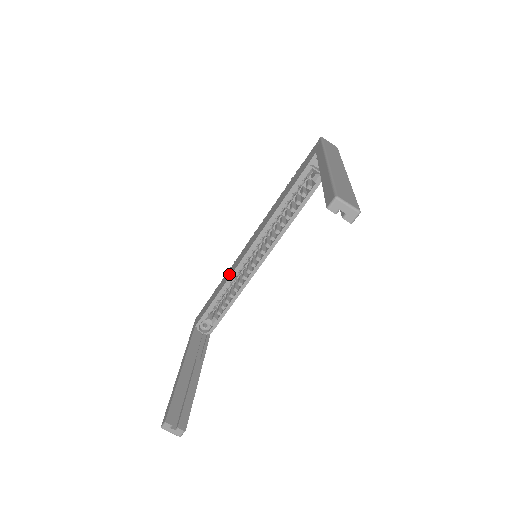
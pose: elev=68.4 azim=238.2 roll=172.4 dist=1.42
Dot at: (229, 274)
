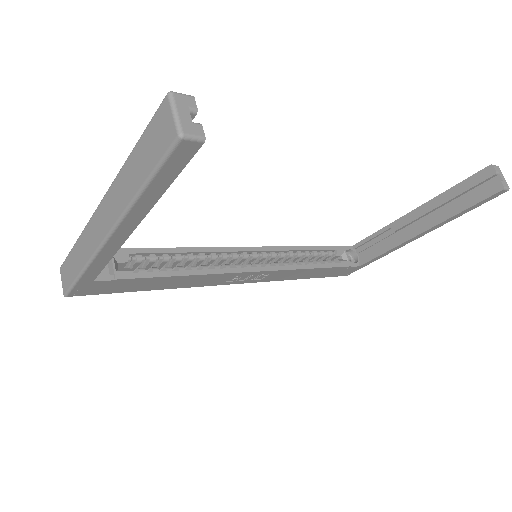
Dot at: occluded
